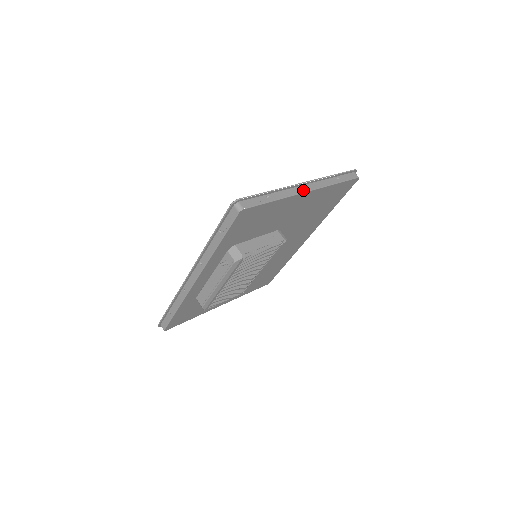
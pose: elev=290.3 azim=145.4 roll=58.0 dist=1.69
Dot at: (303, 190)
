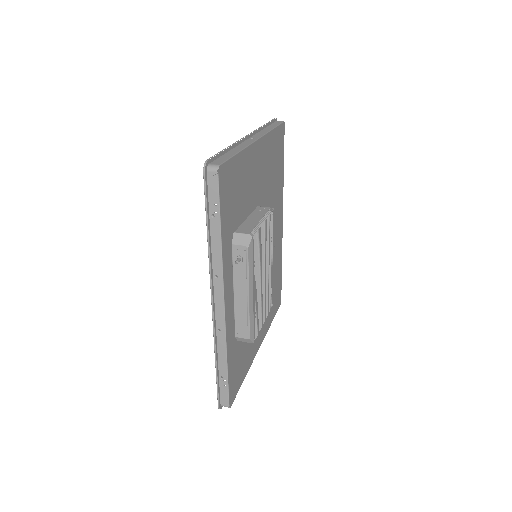
Dot at: (252, 140)
